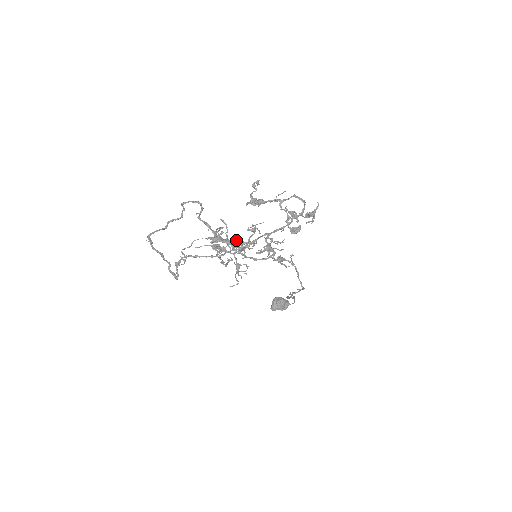
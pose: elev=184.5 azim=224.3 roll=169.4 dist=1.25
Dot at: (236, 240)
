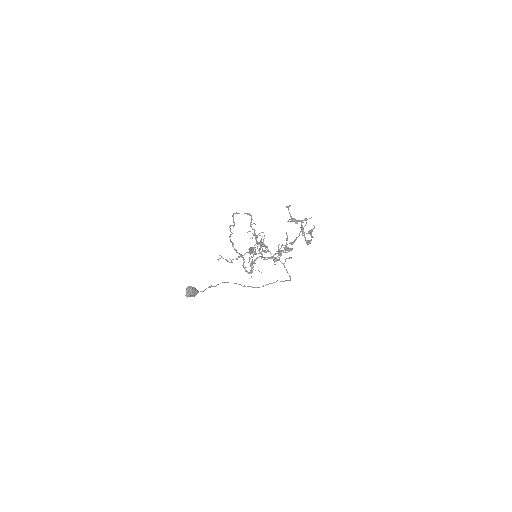
Dot at: (287, 247)
